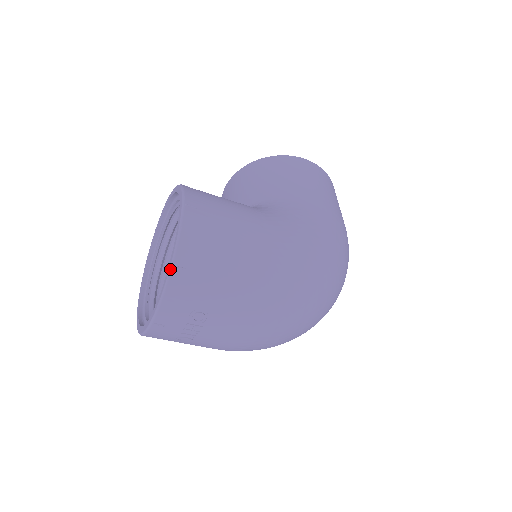
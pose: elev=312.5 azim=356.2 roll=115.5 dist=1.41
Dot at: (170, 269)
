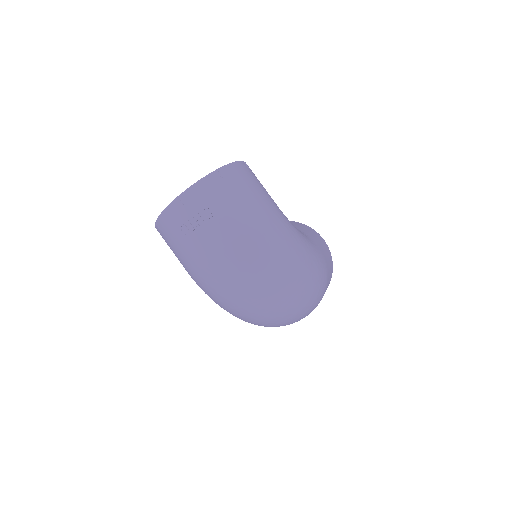
Dot at: (214, 171)
